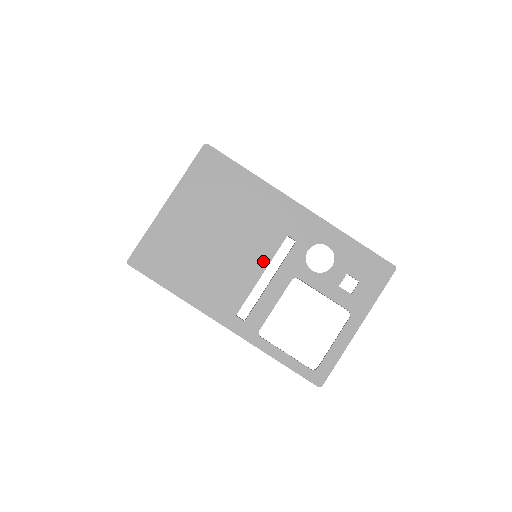
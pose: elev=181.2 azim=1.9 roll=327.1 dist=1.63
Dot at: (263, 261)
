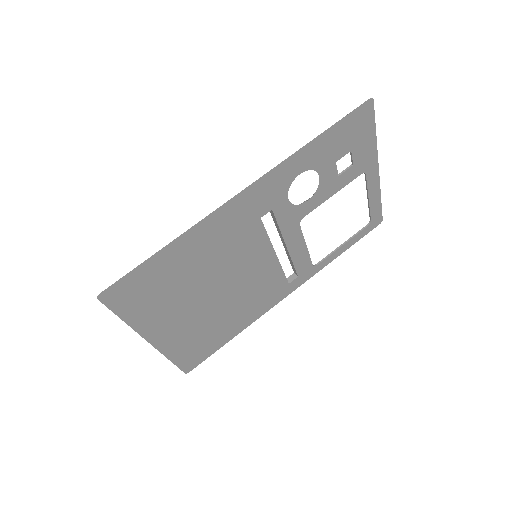
Dot at: (266, 251)
